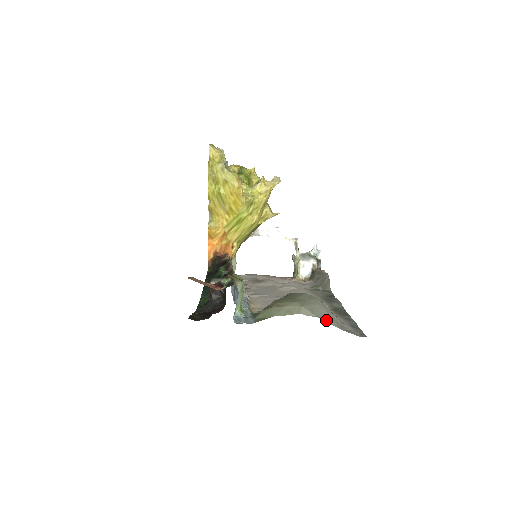
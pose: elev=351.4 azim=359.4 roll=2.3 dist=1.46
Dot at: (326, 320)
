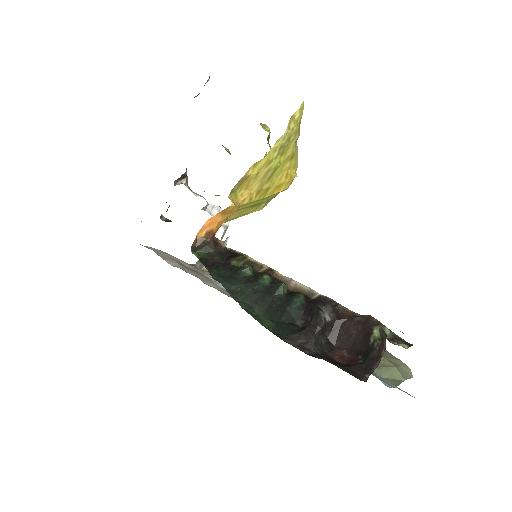
Dot at: occluded
